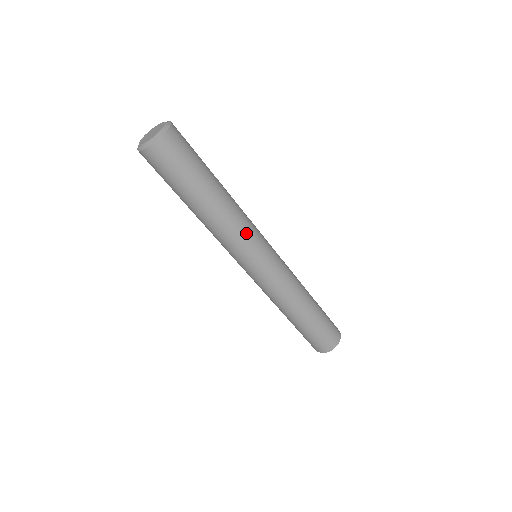
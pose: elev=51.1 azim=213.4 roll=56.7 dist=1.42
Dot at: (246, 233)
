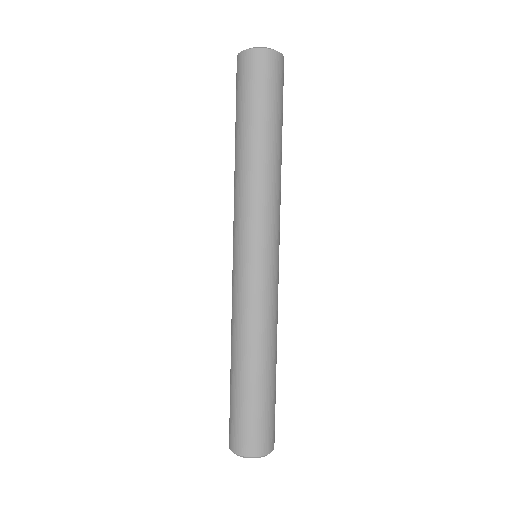
Dot at: (274, 209)
